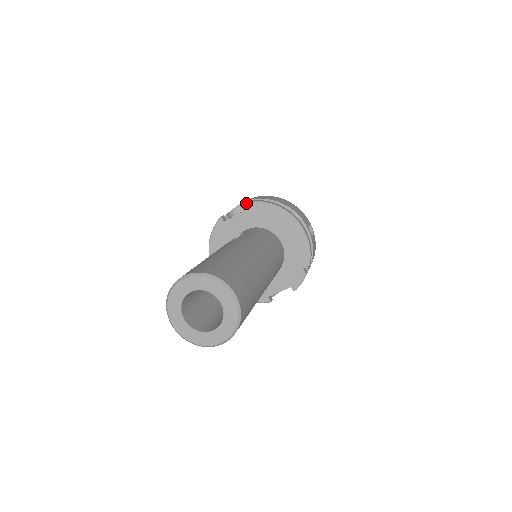
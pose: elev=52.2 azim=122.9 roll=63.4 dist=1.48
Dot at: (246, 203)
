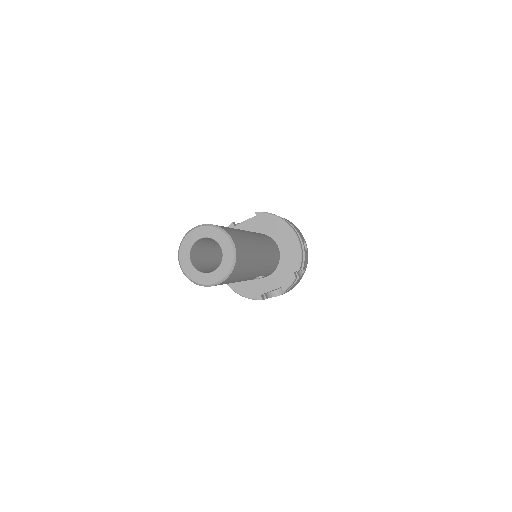
Dot at: occluded
